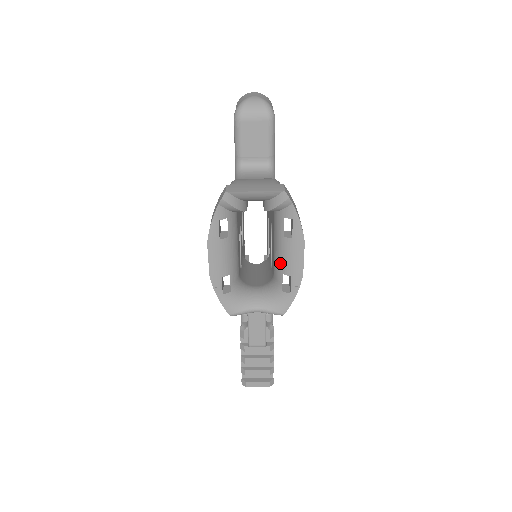
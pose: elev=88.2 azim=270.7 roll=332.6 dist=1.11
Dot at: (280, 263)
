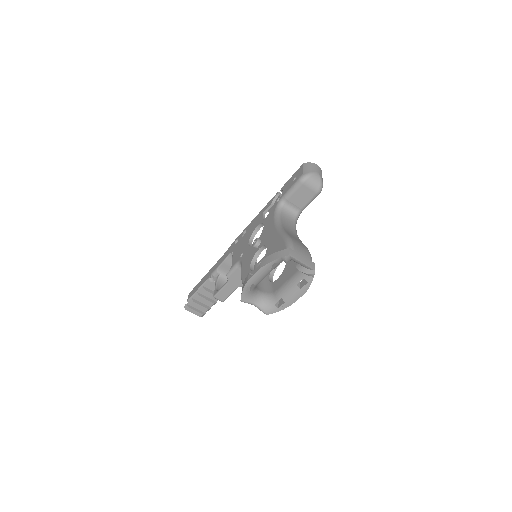
Dot at: (284, 293)
